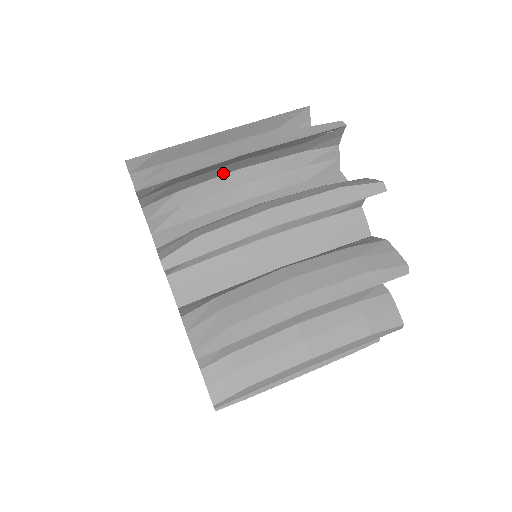
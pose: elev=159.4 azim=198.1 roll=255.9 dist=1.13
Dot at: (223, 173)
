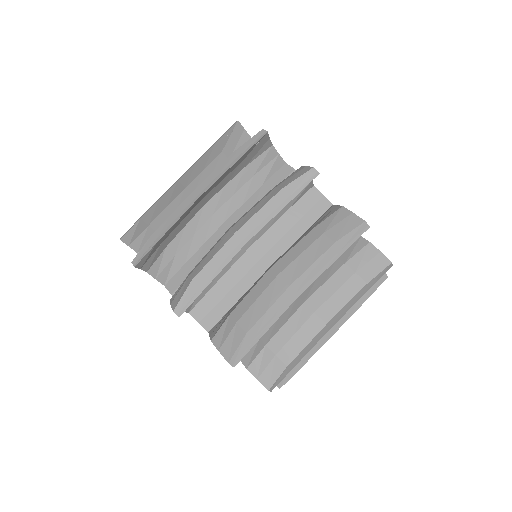
Dot at: occluded
